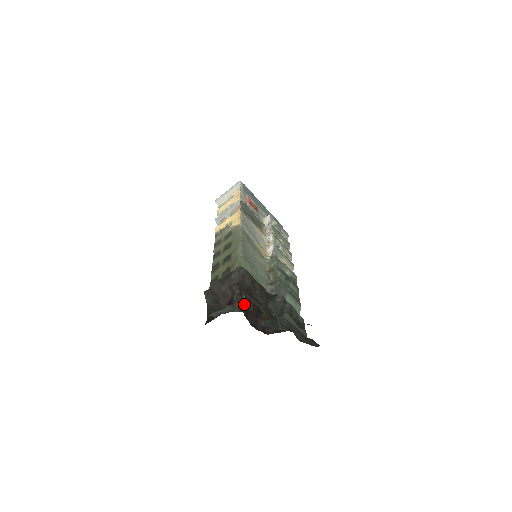
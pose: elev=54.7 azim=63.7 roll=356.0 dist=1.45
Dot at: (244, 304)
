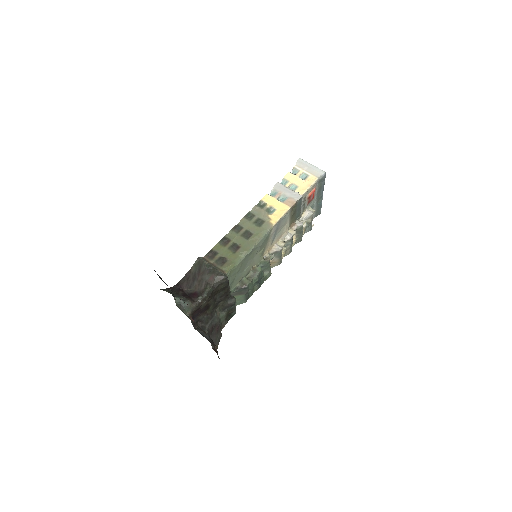
Dot at: (200, 306)
